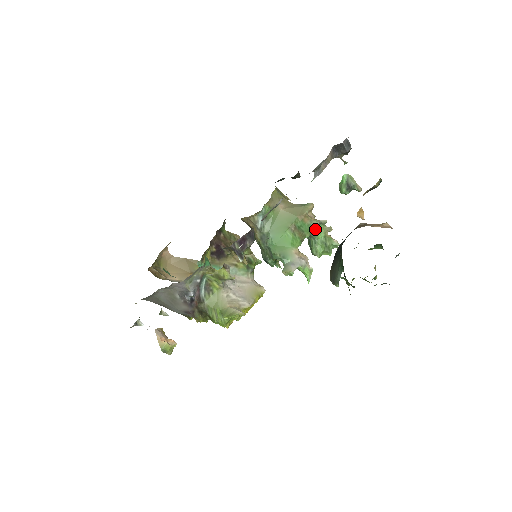
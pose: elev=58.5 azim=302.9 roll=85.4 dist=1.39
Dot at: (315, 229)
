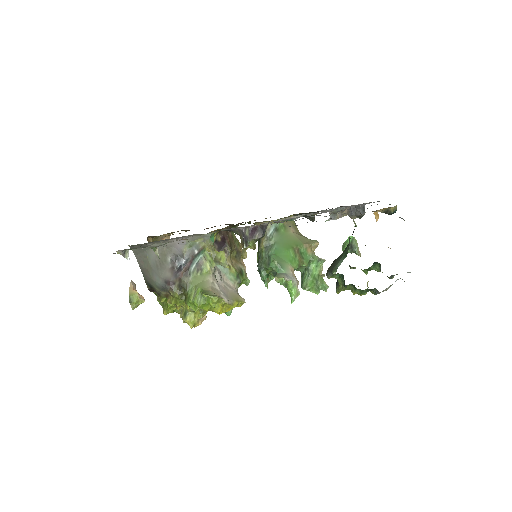
Dot at: (313, 263)
